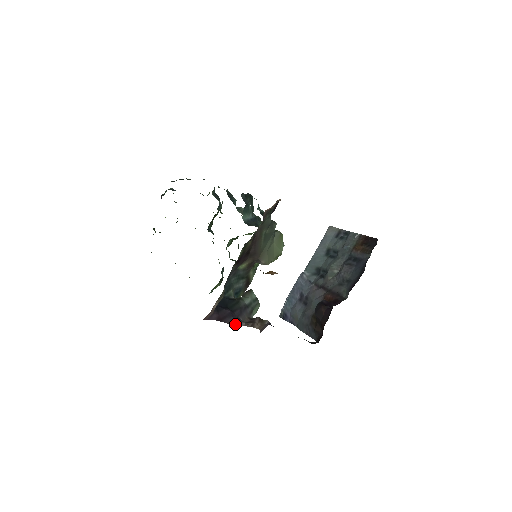
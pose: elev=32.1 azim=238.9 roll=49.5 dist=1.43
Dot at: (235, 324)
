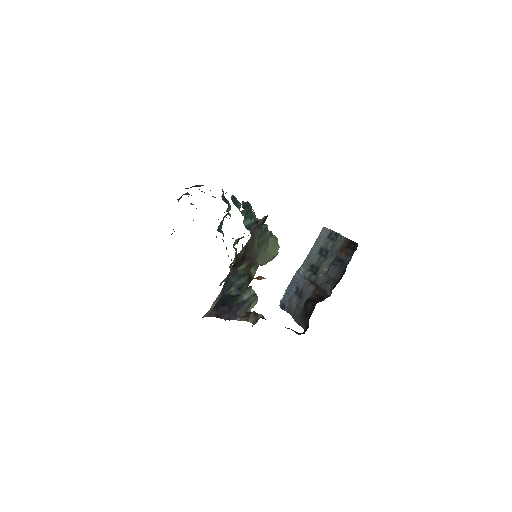
Dot at: (231, 319)
